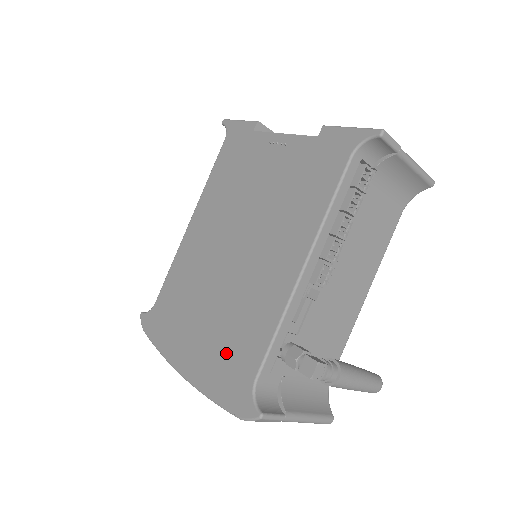
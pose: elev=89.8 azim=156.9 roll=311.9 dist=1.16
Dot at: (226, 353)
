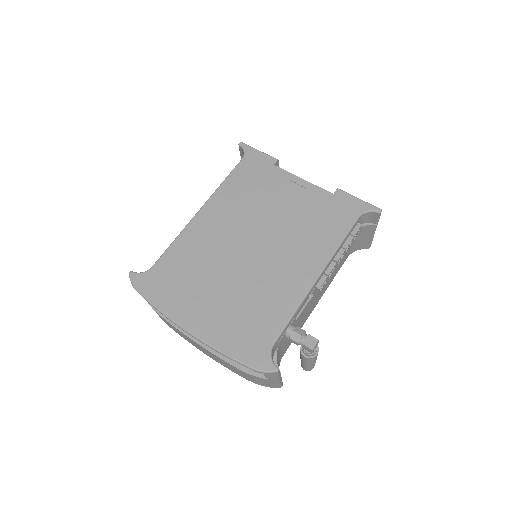
Dot at: (243, 322)
